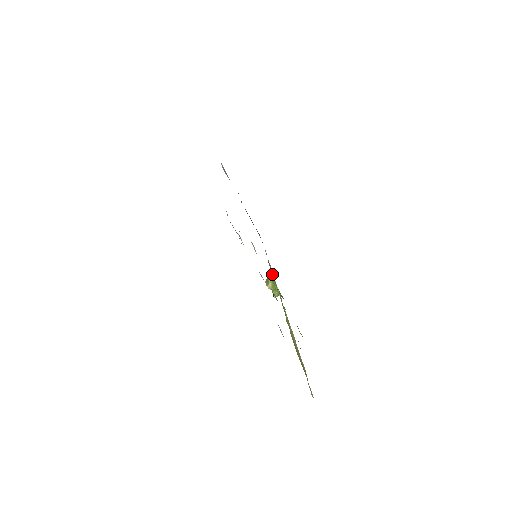
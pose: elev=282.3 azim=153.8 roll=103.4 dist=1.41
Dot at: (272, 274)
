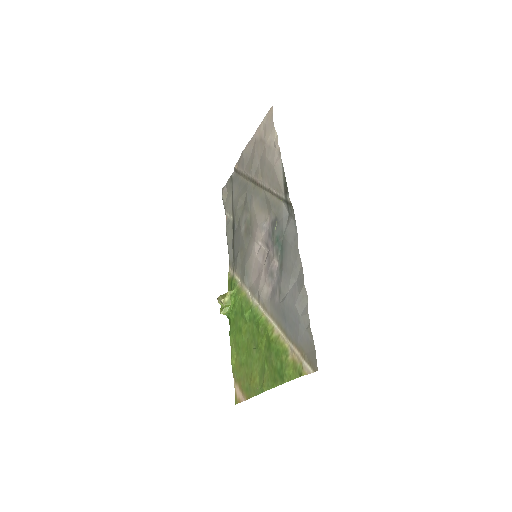
Dot at: (235, 290)
